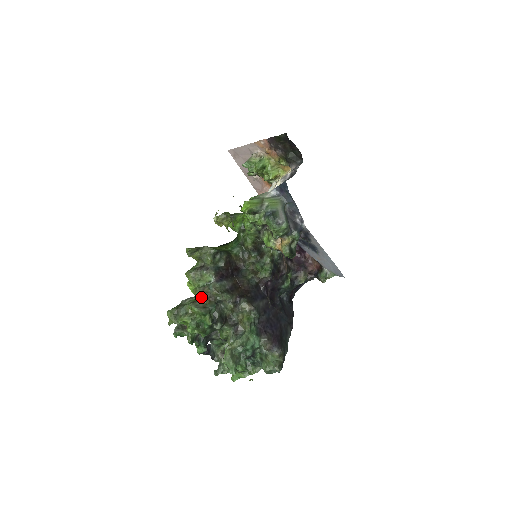
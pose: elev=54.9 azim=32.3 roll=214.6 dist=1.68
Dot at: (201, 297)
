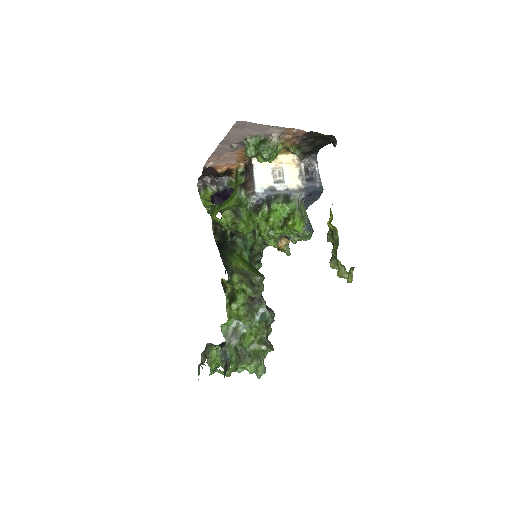
Dot at: (264, 334)
